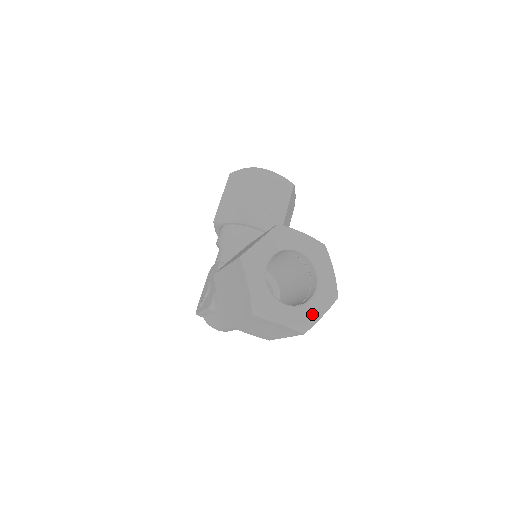
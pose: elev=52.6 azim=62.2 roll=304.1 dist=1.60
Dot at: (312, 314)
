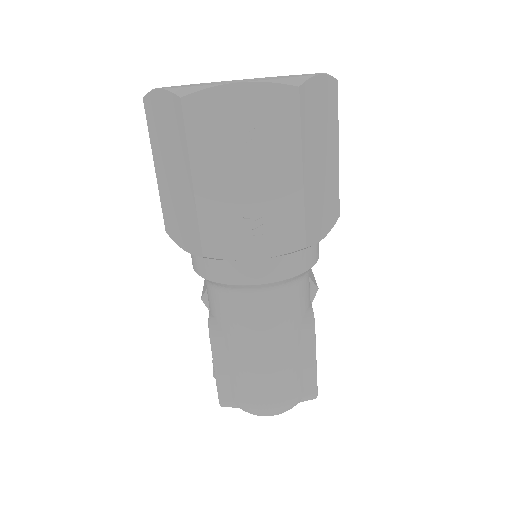
Dot at: occluded
